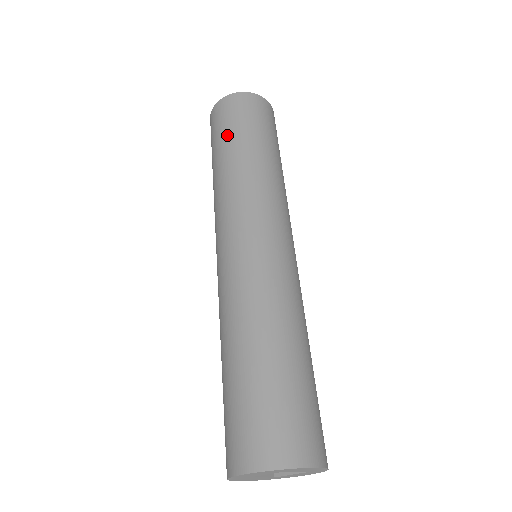
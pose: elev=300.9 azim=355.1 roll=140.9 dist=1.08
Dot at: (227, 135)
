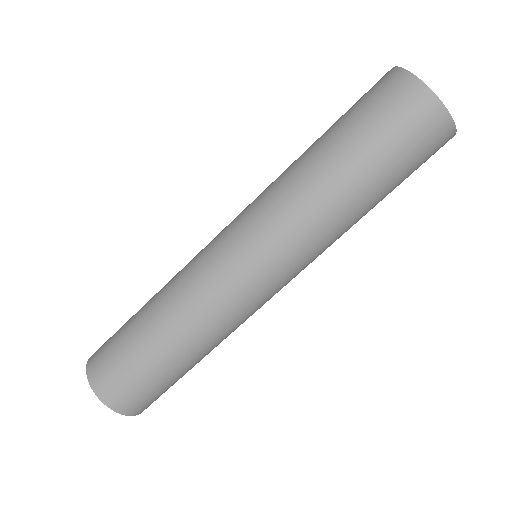
Dot at: (353, 133)
